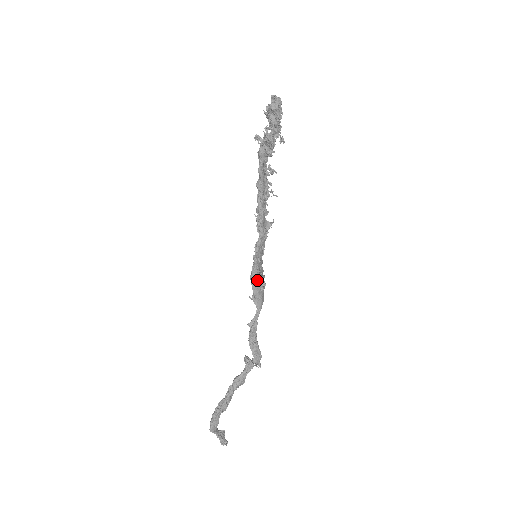
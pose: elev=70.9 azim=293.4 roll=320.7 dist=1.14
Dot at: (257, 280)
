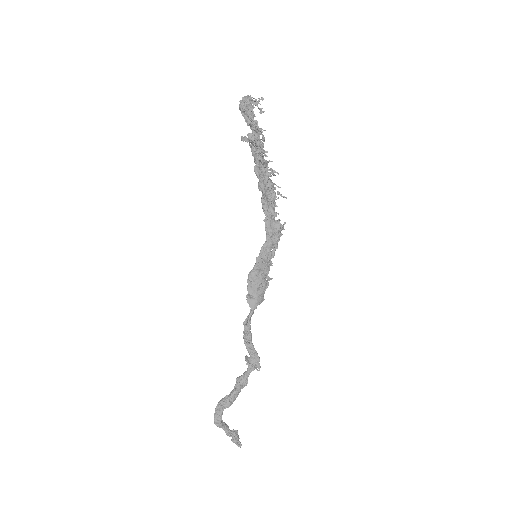
Dot at: (254, 280)
